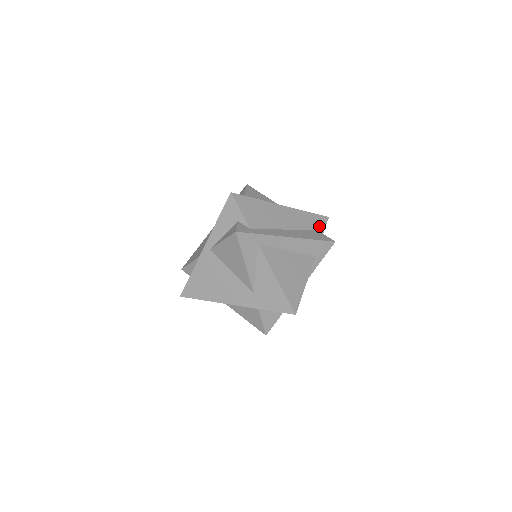
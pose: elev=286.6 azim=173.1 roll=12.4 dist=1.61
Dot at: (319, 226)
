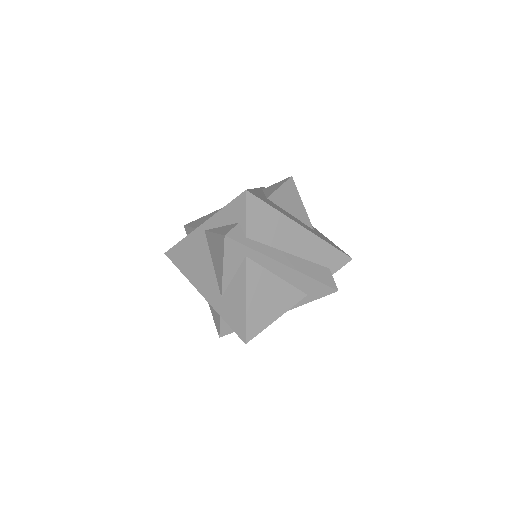
Dot at: (334, 264)
